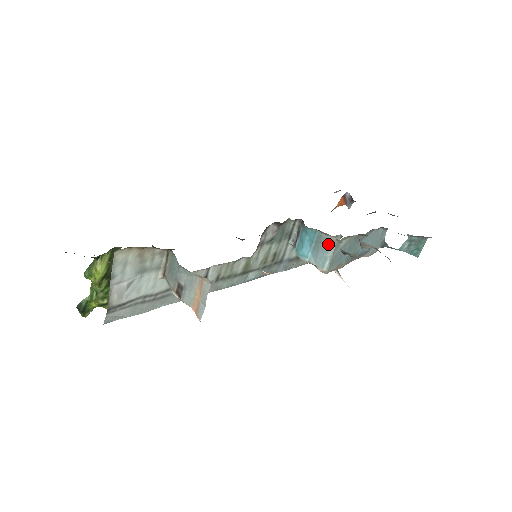
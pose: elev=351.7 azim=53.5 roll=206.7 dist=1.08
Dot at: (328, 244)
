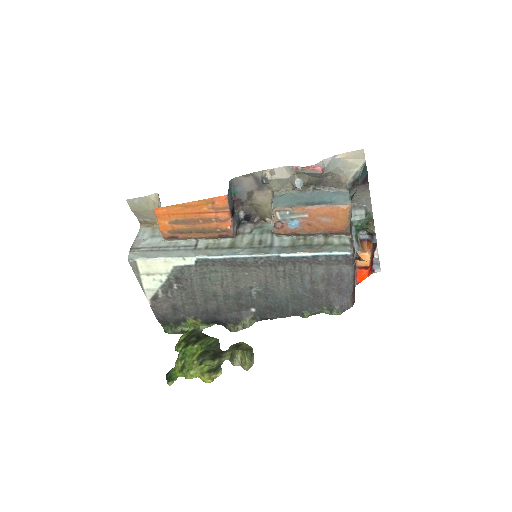
Dot at: occluded
